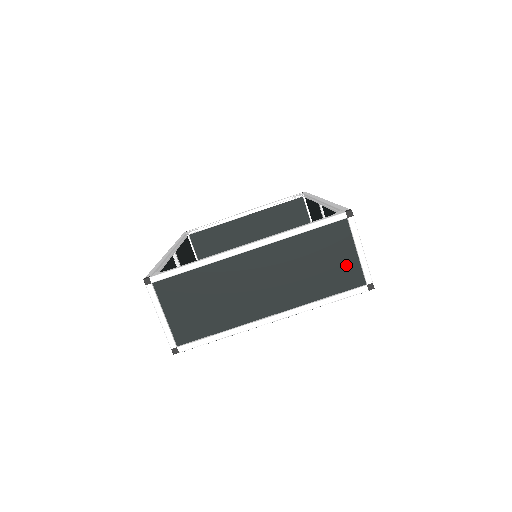
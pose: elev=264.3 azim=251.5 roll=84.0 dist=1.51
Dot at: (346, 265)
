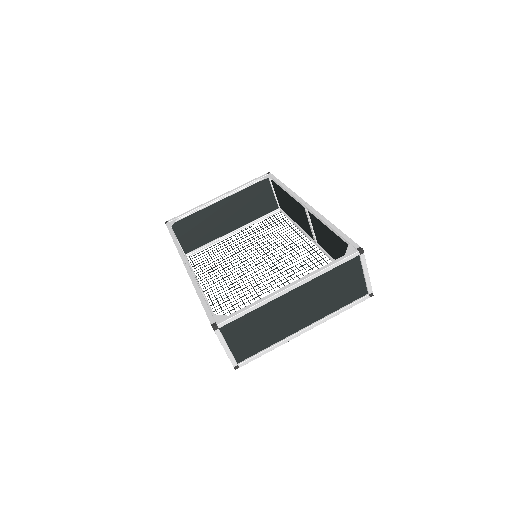
Dot at: (356, 284)
